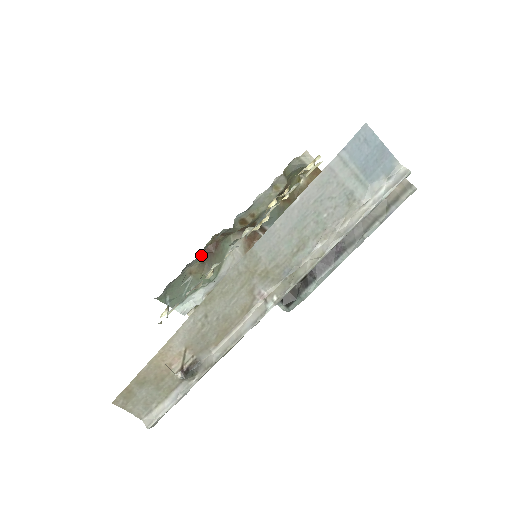
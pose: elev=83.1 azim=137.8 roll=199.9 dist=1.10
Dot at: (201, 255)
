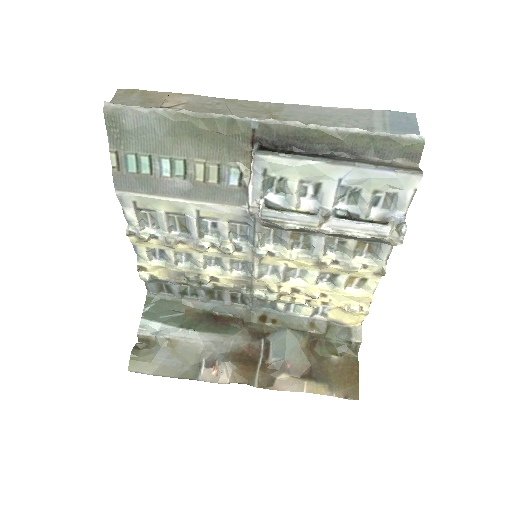
Dot at: (209, 309)
